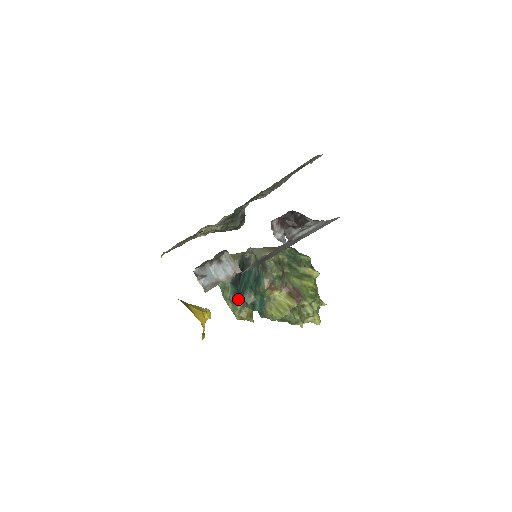
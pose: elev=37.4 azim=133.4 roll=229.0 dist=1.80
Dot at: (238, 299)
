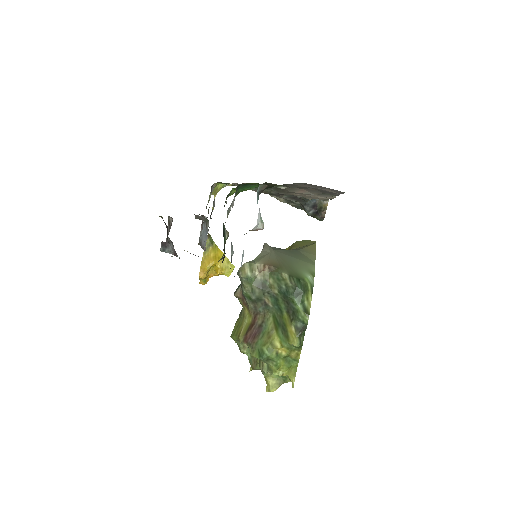
Dot at: occluded
